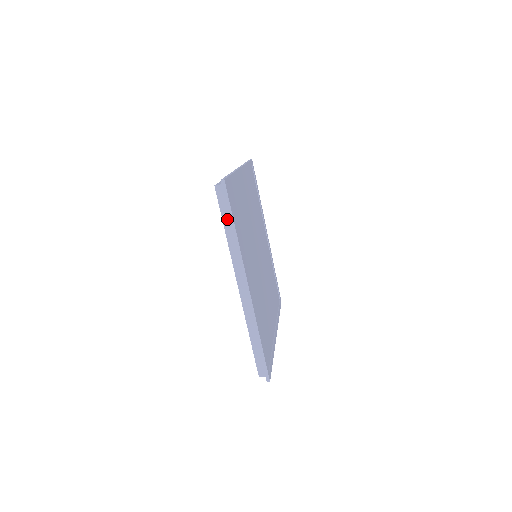
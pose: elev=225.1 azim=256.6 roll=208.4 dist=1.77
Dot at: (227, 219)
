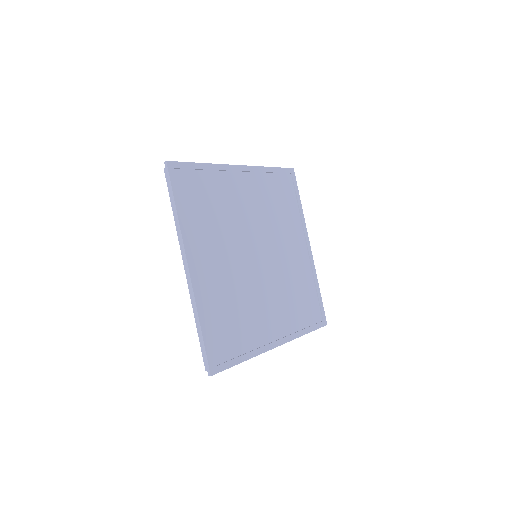
Dot at: occluded
